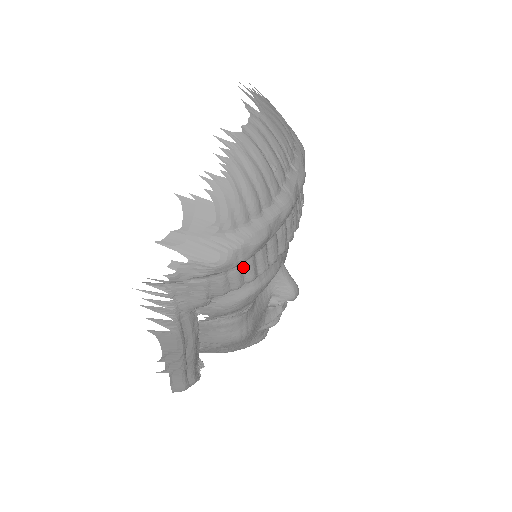
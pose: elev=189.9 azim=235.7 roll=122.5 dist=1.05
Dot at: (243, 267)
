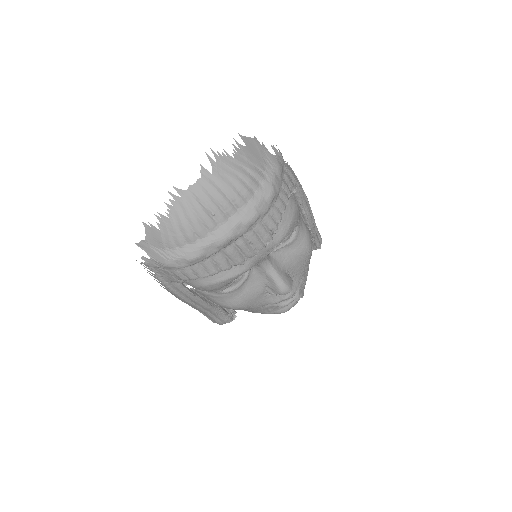
Dot at: (191, 269)
